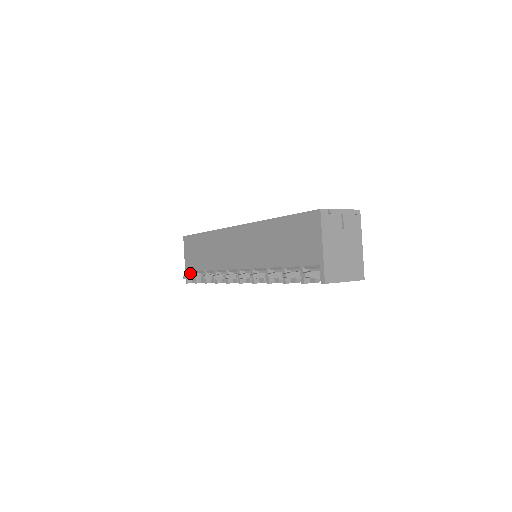
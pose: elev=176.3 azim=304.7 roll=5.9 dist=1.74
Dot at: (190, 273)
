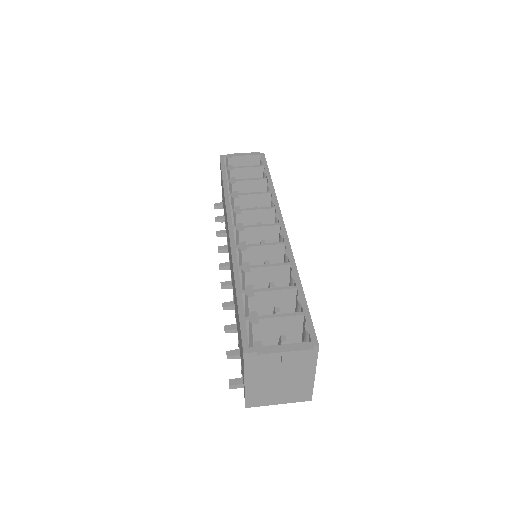
Dot at: occluded
